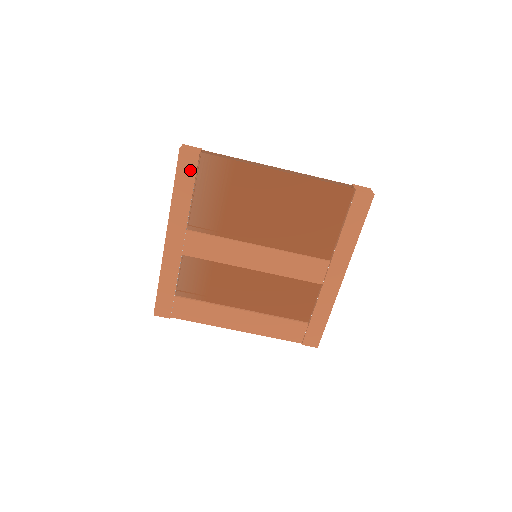
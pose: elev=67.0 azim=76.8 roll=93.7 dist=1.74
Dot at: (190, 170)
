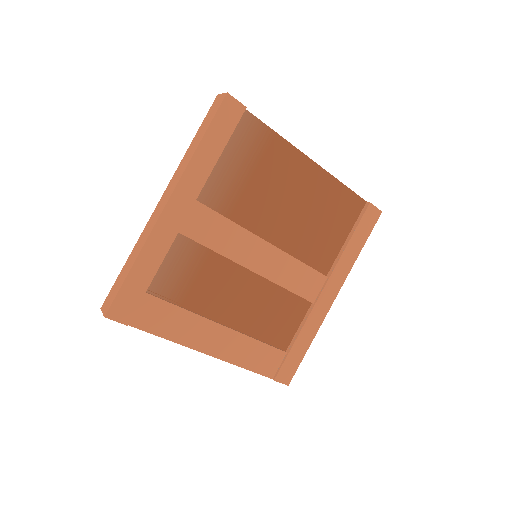
Dot at: (229, 123)
